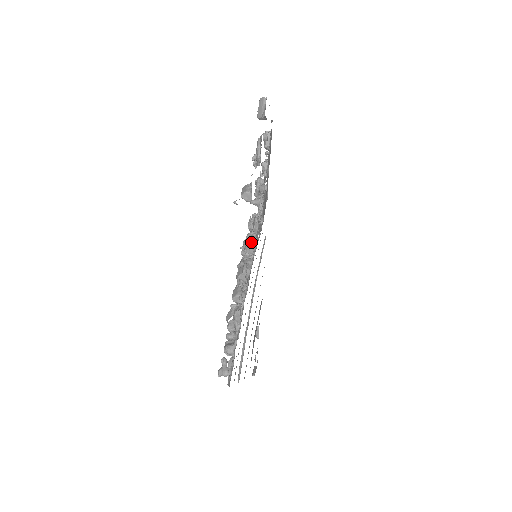
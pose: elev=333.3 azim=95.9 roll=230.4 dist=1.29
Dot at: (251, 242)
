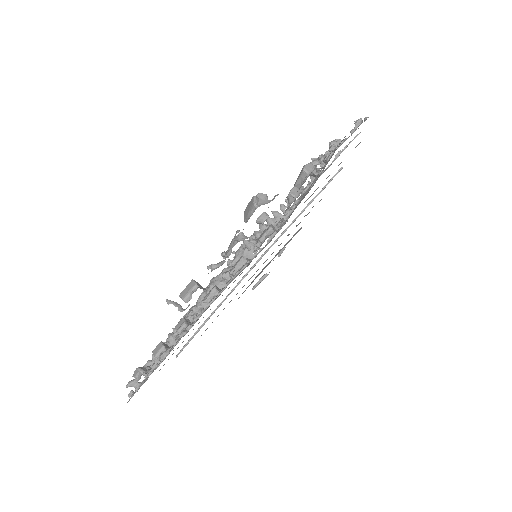
Dot at: (210, 296)
